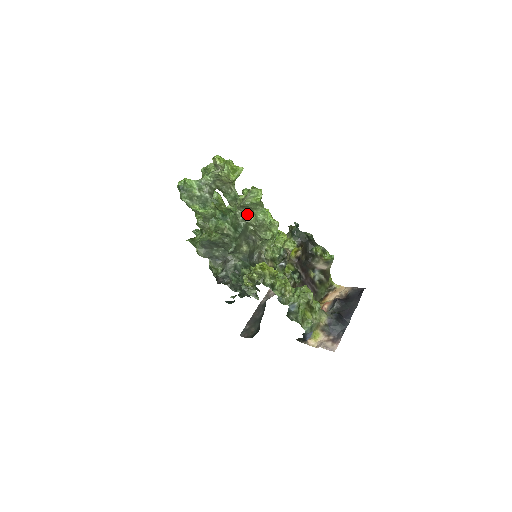
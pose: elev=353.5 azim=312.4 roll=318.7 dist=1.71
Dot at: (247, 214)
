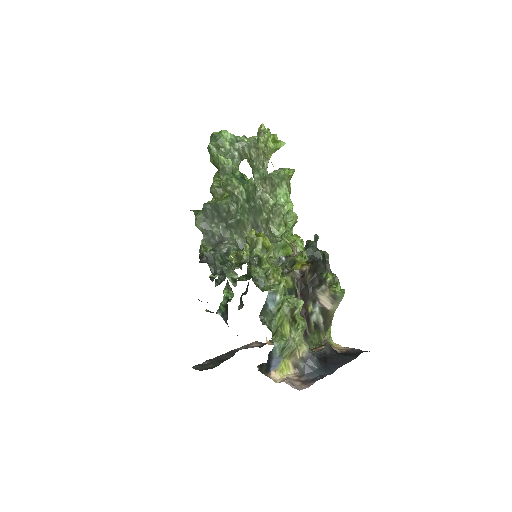
Dot at: (268, 196)
